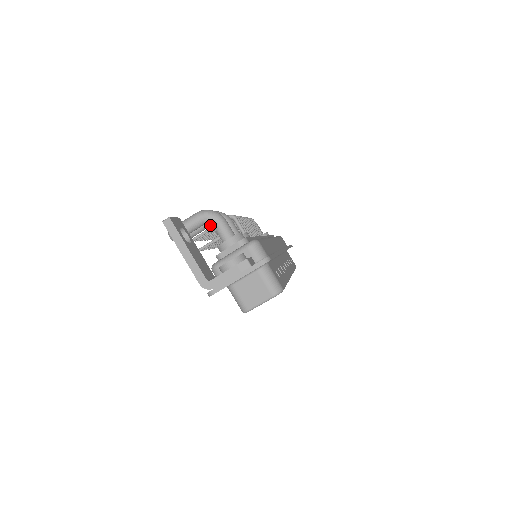
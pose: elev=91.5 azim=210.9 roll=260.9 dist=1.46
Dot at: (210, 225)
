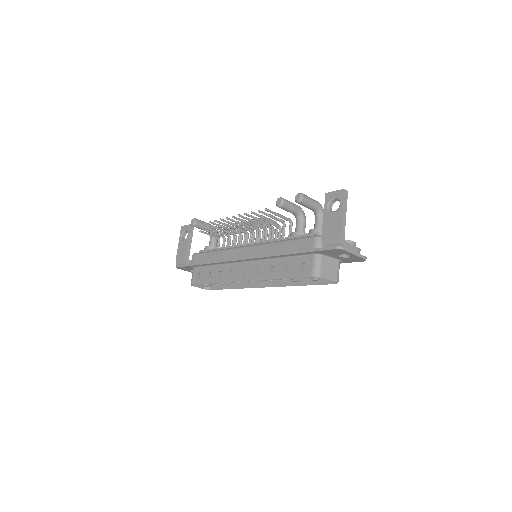
Dot at: (296, 213)
